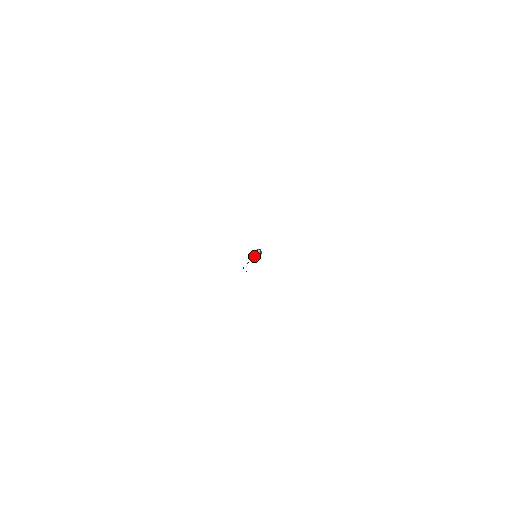
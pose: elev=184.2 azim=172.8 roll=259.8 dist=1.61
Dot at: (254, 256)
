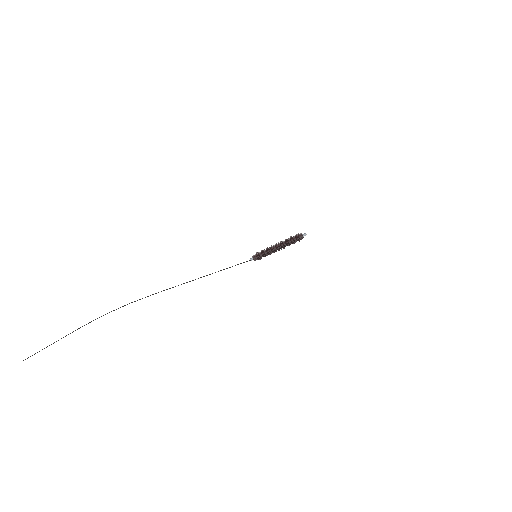
Dot at: (262, 251)
